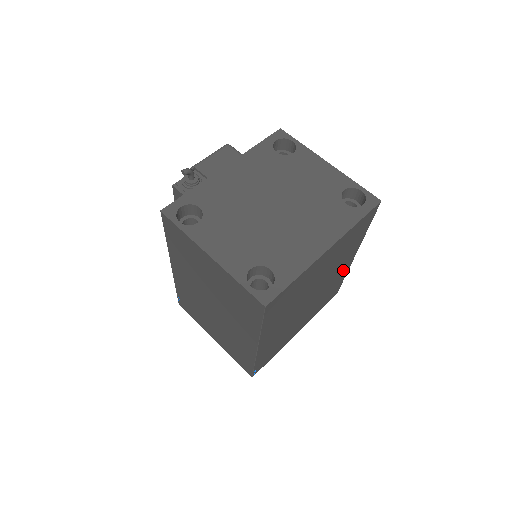
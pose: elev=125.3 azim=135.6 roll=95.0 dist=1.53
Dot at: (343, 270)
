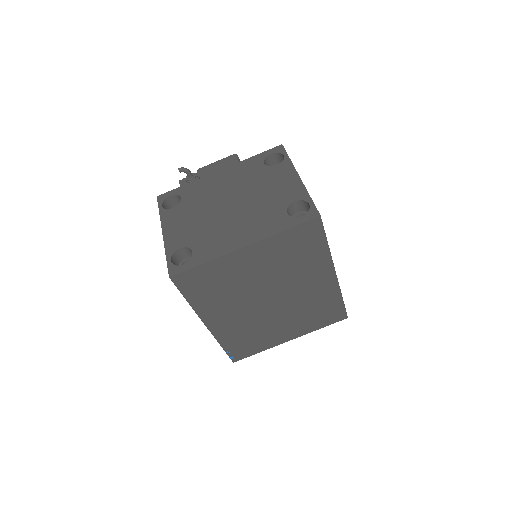
Dot at: (324, 287)
